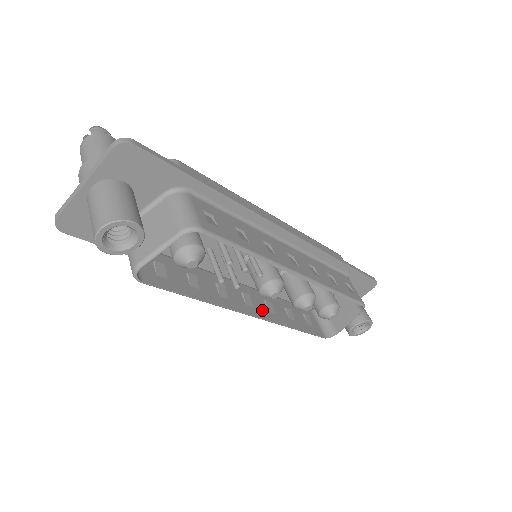
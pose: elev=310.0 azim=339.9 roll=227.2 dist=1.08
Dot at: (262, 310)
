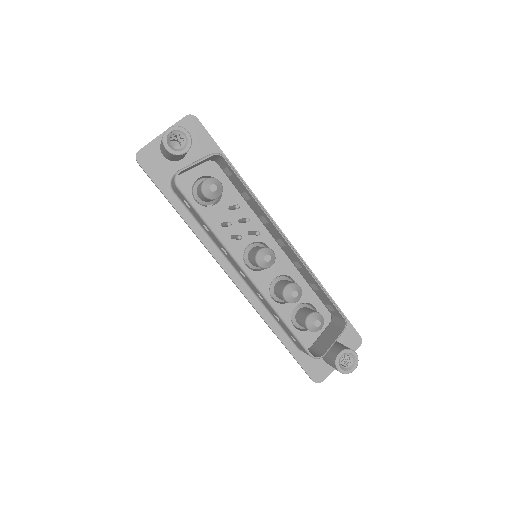
Dot at: occluded
